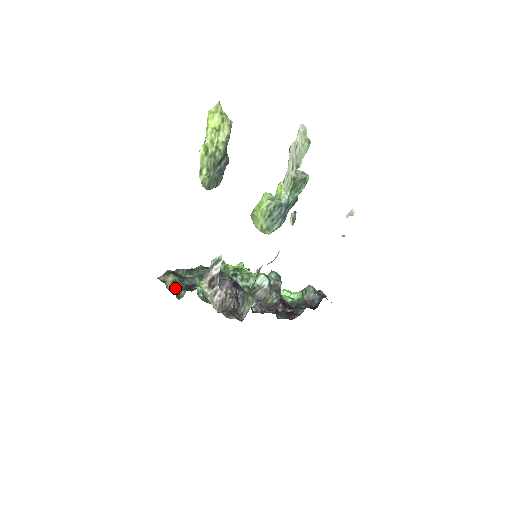
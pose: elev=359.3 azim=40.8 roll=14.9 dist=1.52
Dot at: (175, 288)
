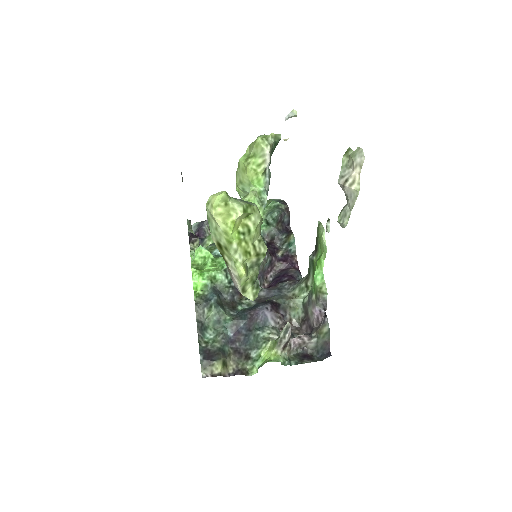
Dot at: (231, 368)
